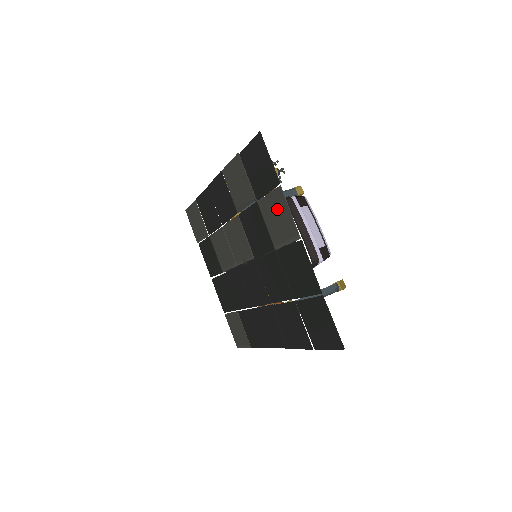
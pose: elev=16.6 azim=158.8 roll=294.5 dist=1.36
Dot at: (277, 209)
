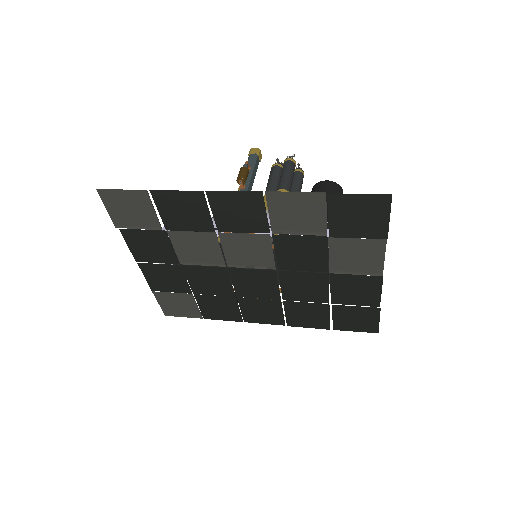
Dot at: (364, 252)
